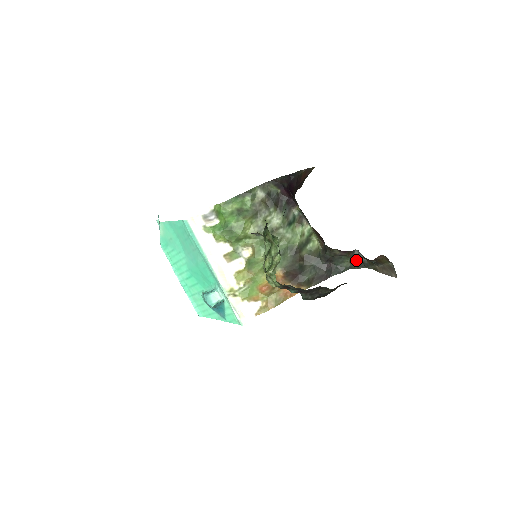
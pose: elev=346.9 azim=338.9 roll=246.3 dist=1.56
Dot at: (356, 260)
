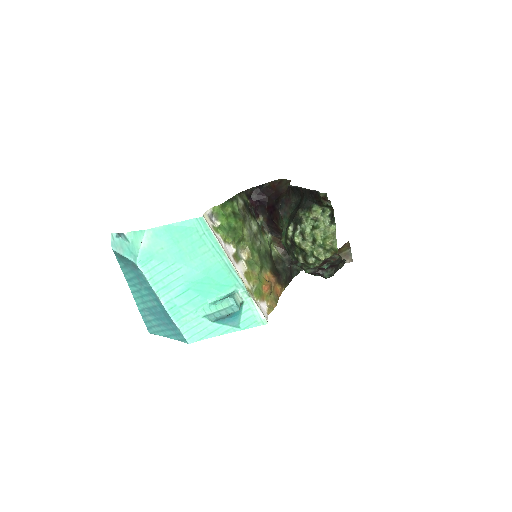
Dot at: occluded
